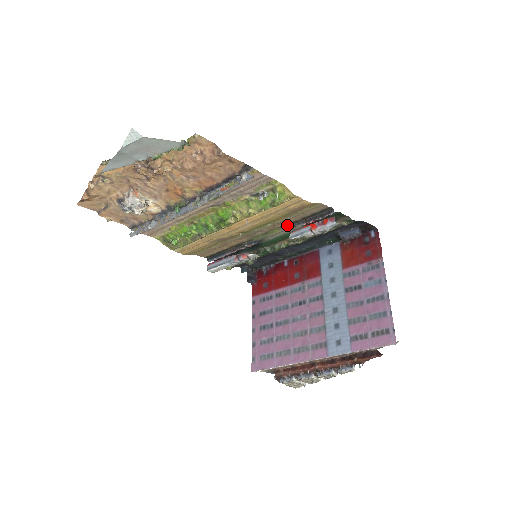
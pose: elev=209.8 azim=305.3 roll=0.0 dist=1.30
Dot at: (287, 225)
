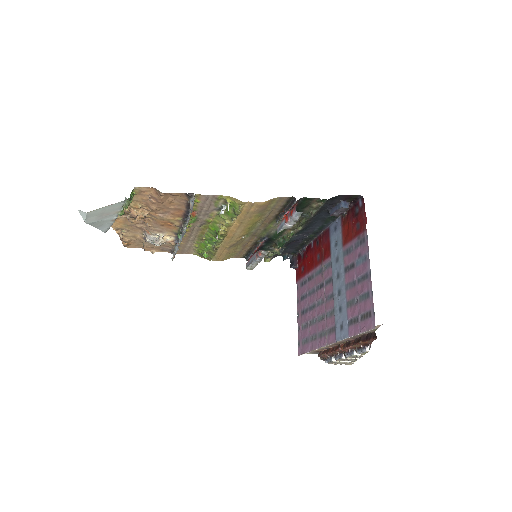
Dot at: (274, 219)
